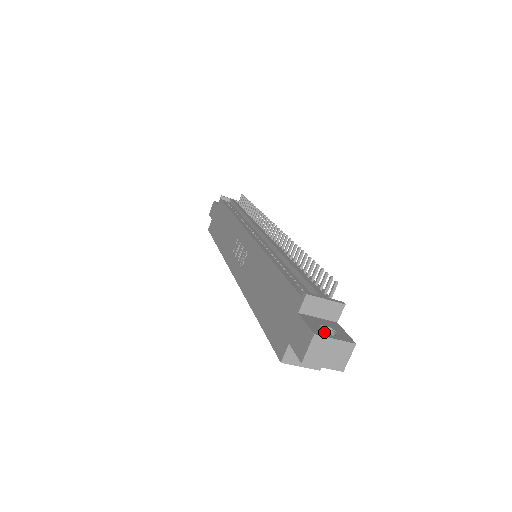
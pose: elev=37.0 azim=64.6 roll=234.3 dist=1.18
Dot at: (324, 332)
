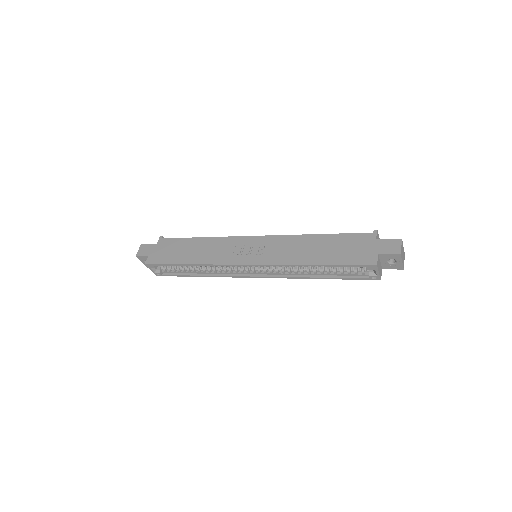
Dot at: occluded
